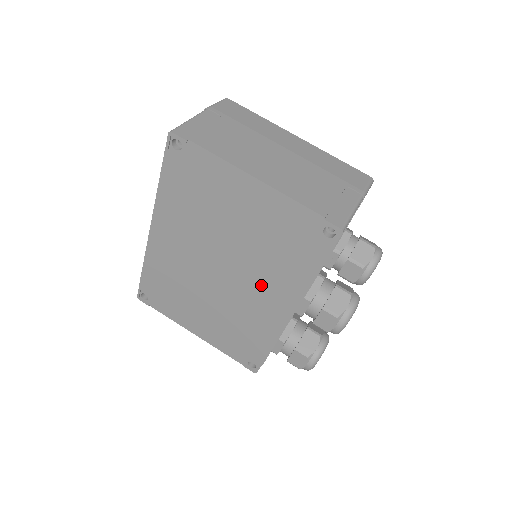
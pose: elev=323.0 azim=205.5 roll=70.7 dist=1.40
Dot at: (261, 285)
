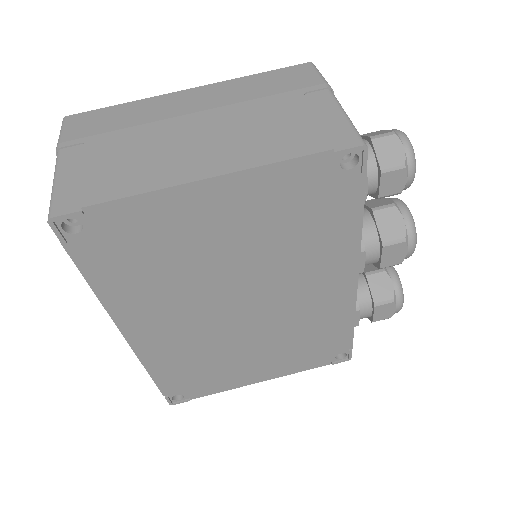
Dot at: (301, 283)
